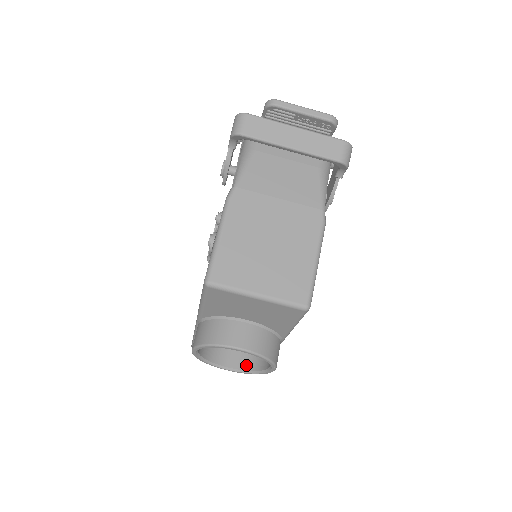
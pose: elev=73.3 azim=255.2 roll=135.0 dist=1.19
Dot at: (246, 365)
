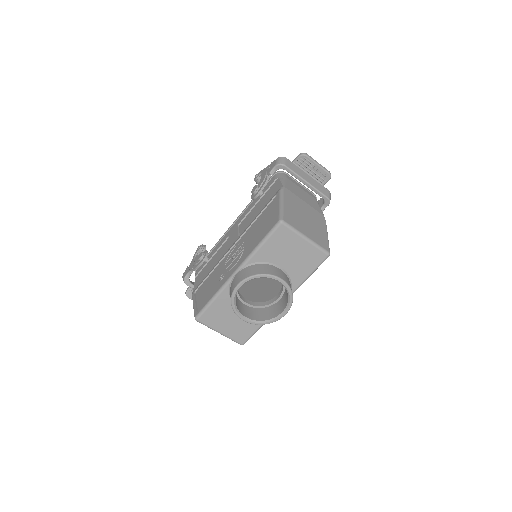
Dot at: (257, 318)
